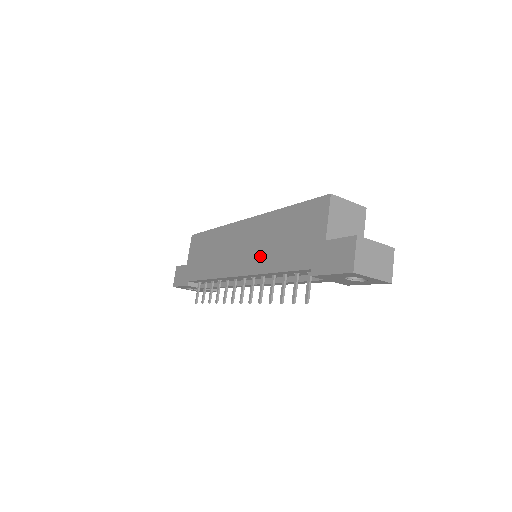
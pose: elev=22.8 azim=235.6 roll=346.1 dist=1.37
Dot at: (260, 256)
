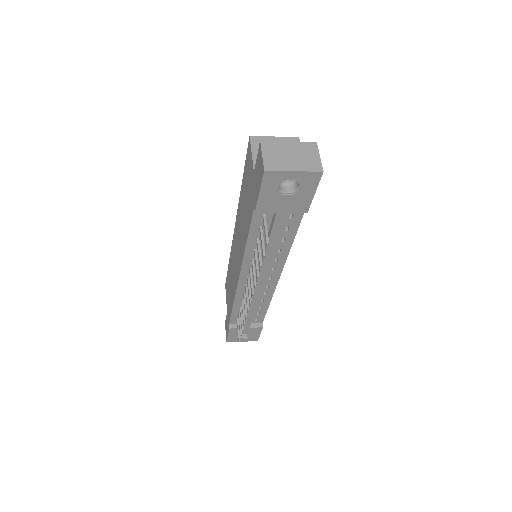
Dot at: (241, 242)
